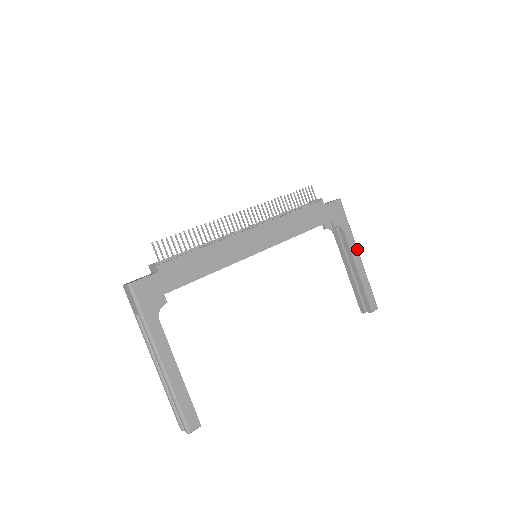
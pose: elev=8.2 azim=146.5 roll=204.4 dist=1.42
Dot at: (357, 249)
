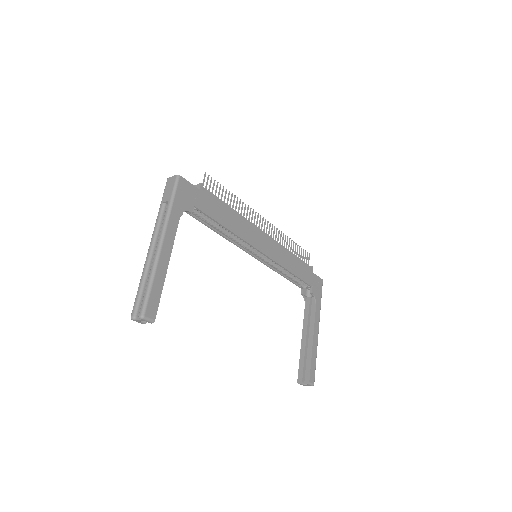
Dot at: occluded
